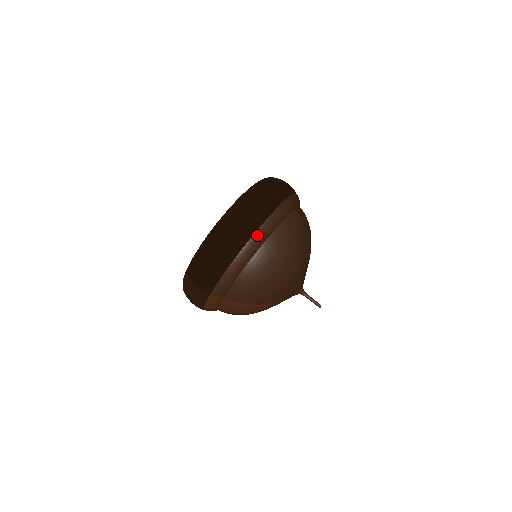
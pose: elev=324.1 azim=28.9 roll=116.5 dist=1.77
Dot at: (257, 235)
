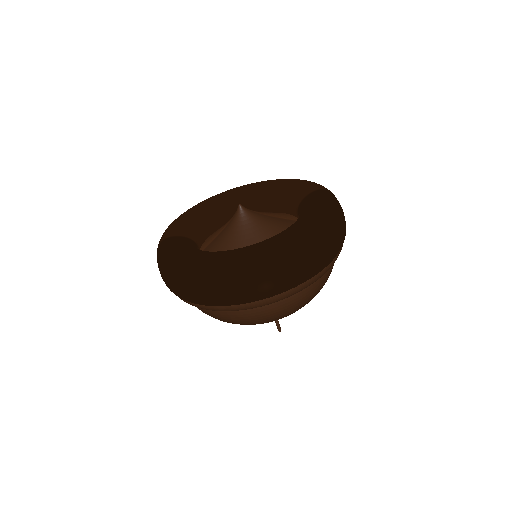
Dot at: (212, 308)
